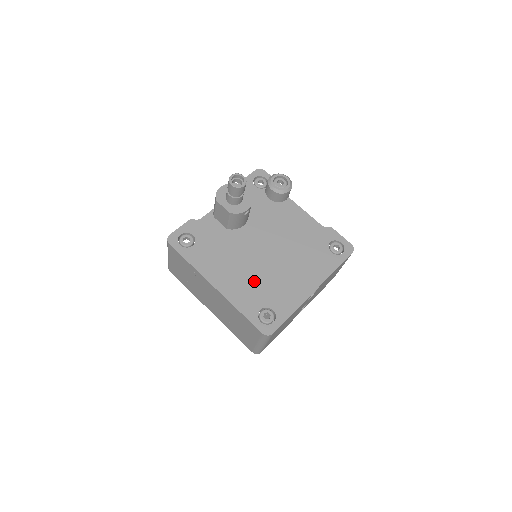
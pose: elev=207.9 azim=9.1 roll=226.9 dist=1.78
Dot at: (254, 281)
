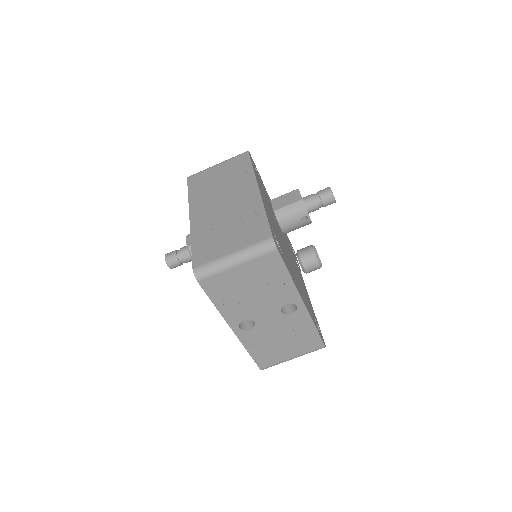
Dot at: (277, 233)
